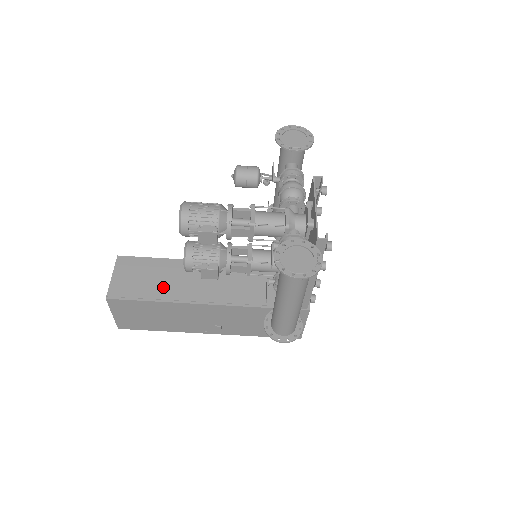
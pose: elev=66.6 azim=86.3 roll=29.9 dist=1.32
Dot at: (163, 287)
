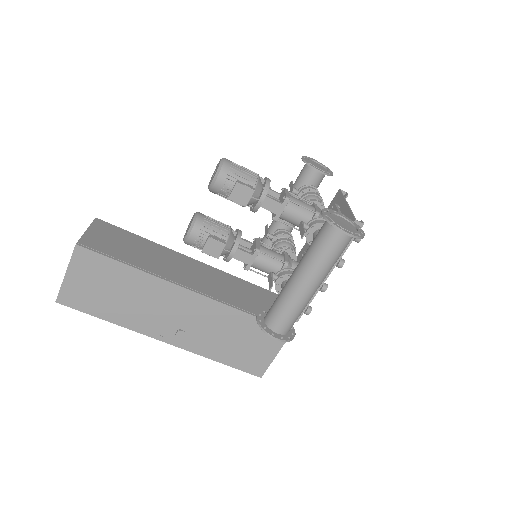
Dot at: (143, 259)
